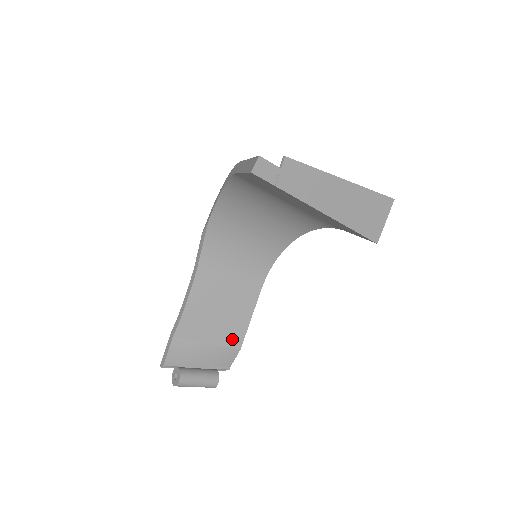
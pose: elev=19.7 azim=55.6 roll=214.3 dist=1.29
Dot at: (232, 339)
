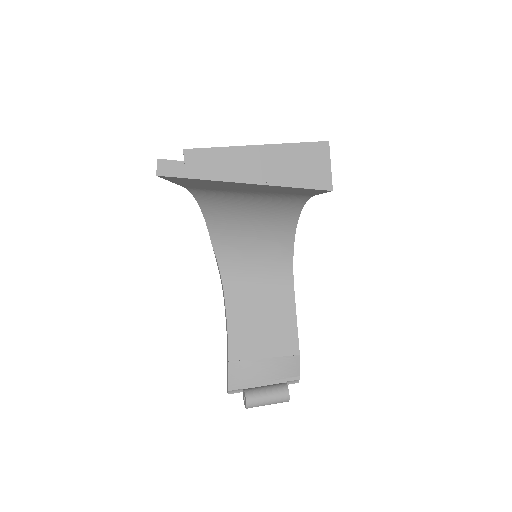
Dot at: (286, 347)
